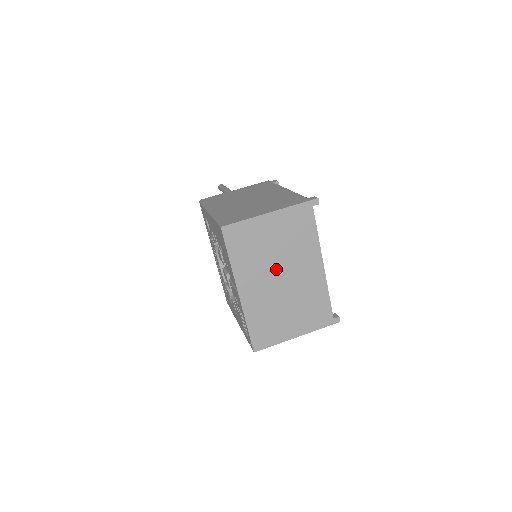
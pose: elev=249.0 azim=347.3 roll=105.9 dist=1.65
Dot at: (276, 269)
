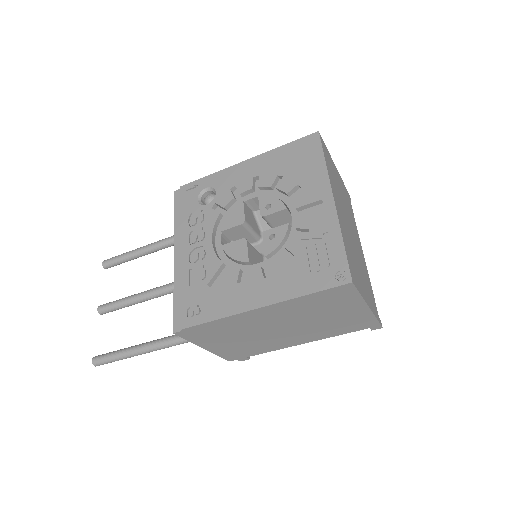
Dot at: (346, 214)
